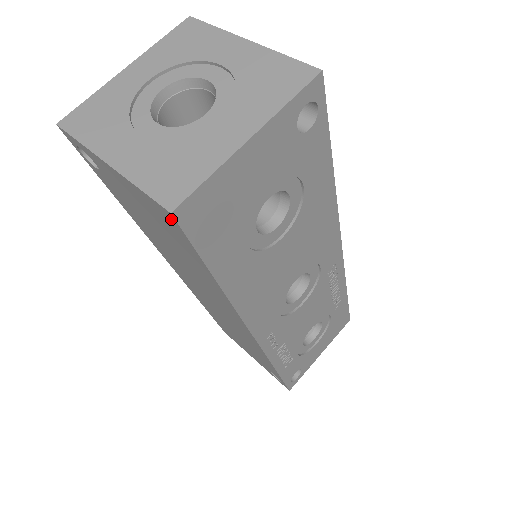
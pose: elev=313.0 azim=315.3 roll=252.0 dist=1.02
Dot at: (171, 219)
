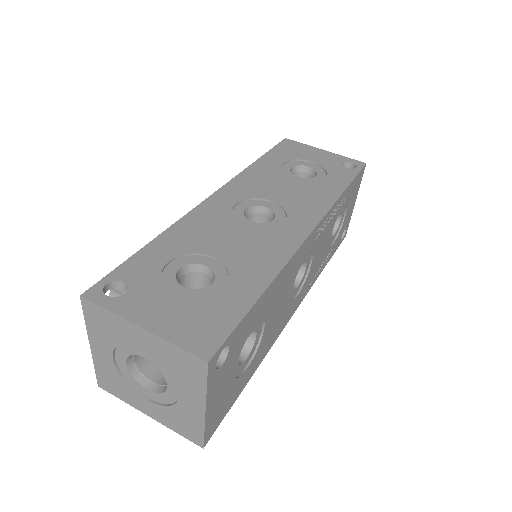
Dot at: occluded
